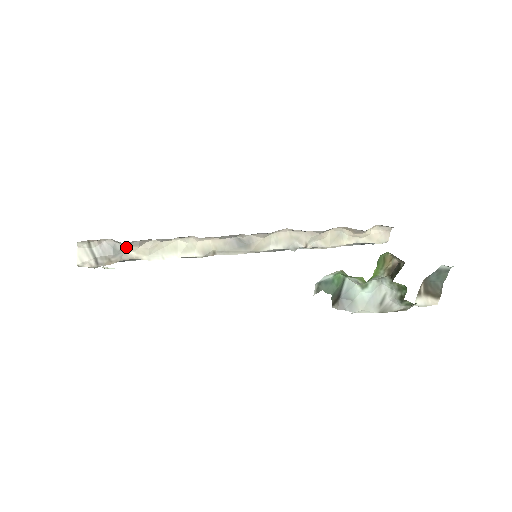
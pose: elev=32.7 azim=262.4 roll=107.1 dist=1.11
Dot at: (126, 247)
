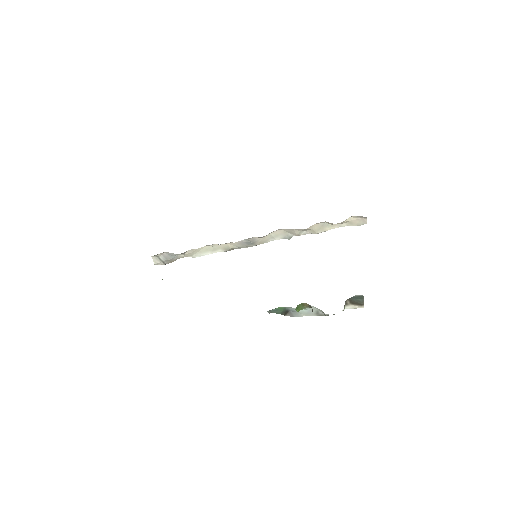
Dot at: (177, 254)
